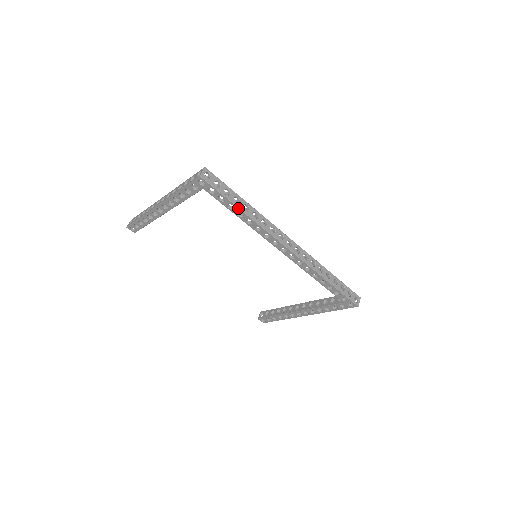
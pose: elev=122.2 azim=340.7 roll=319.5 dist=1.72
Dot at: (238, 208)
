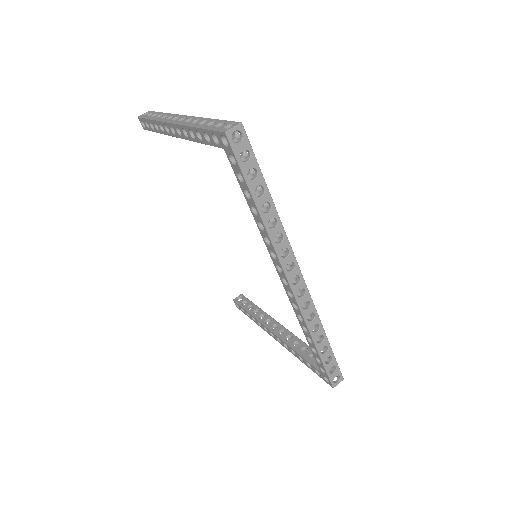
Dot at: (254, 203)
